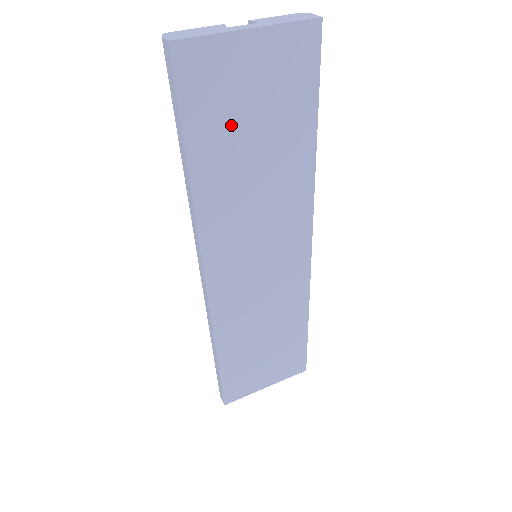
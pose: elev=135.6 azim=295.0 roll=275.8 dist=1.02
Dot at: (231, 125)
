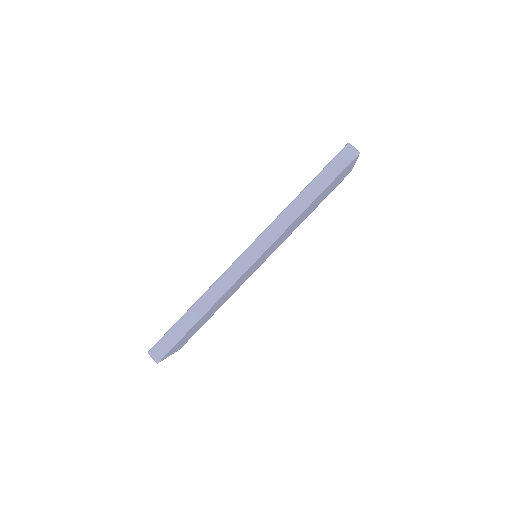
Dot at: (326, 191)
